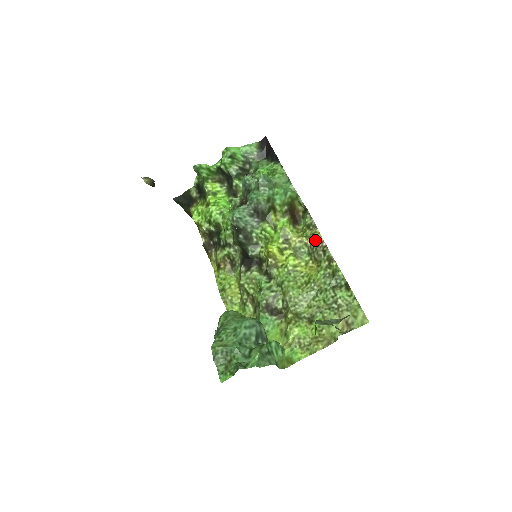
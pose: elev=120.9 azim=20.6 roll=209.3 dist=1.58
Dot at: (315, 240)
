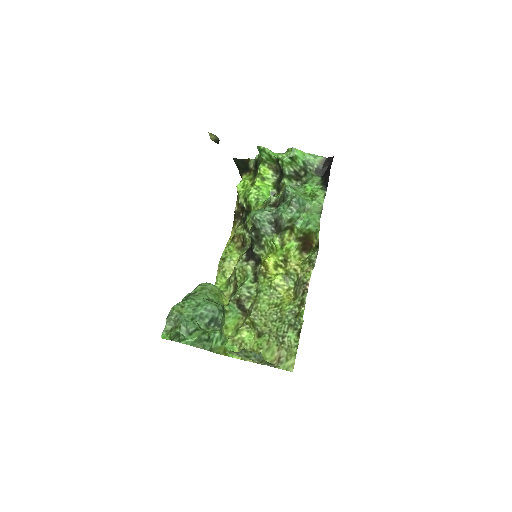
Dot at: (304, 278)
